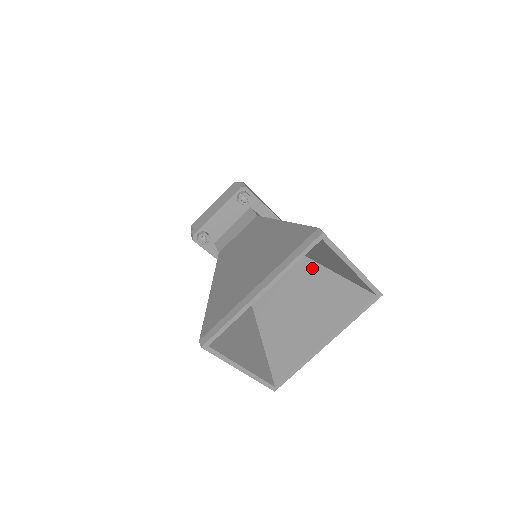
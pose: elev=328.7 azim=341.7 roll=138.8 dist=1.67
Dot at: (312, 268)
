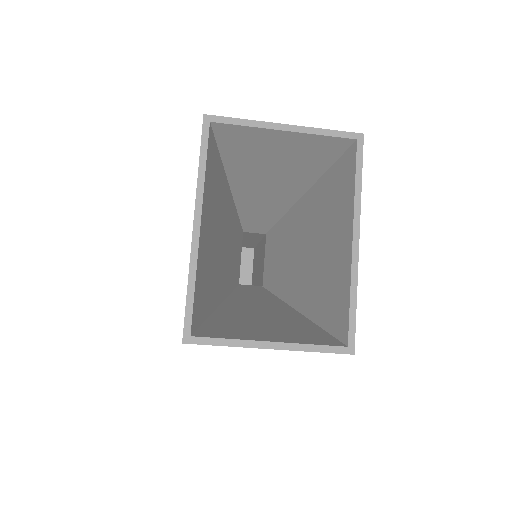
Dot at: (302, 206)
